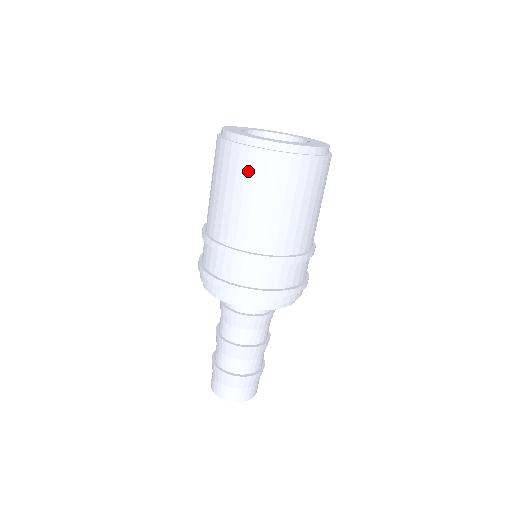
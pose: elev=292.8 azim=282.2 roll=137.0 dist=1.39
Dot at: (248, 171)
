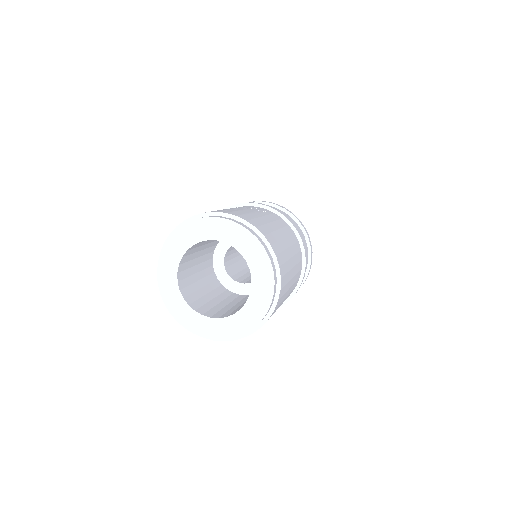
Dot at: occluded
